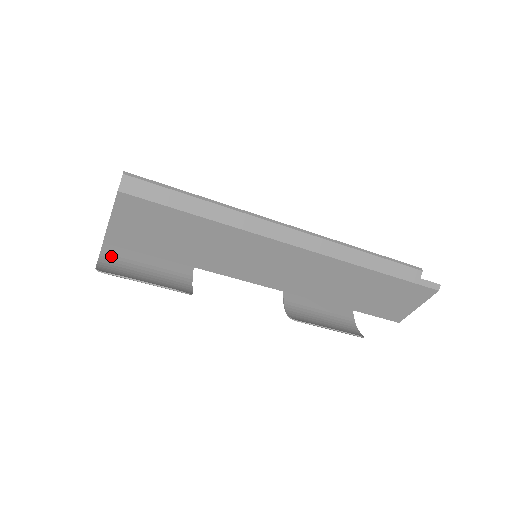
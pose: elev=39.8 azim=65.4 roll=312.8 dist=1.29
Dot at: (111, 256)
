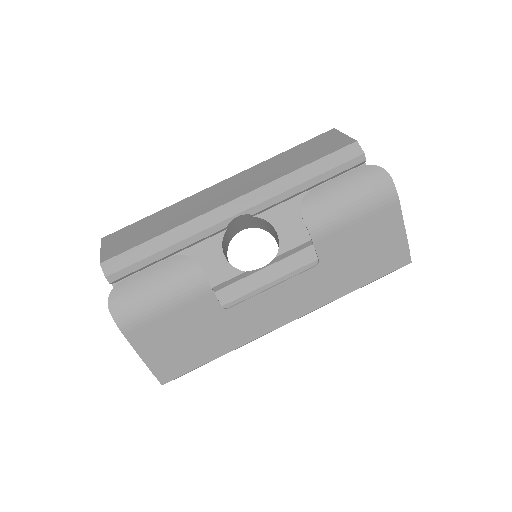
Dot at: (133, 328)
